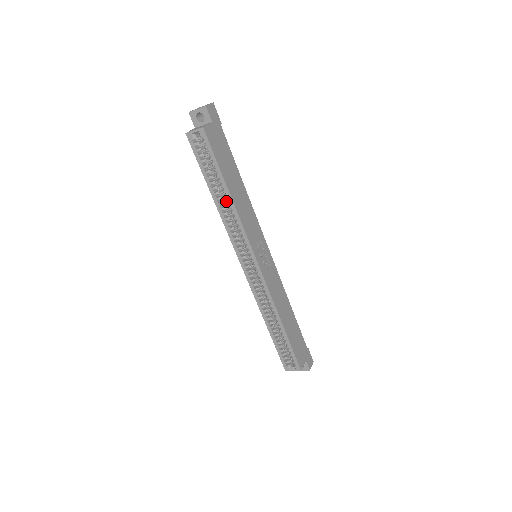
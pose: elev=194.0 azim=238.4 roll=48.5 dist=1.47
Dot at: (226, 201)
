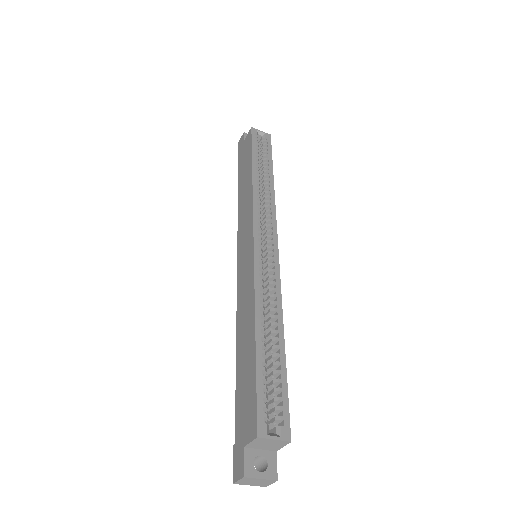
Dot at: occluded
